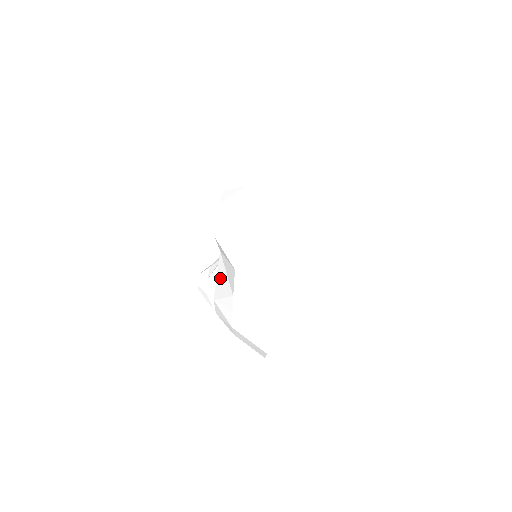
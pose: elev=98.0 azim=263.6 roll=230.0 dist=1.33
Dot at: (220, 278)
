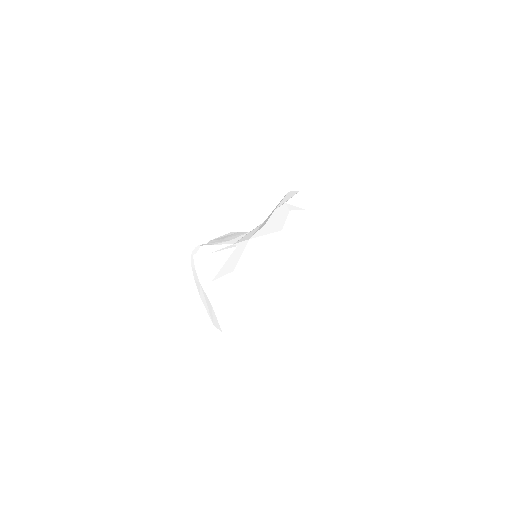
Dot at: (248, 258)
